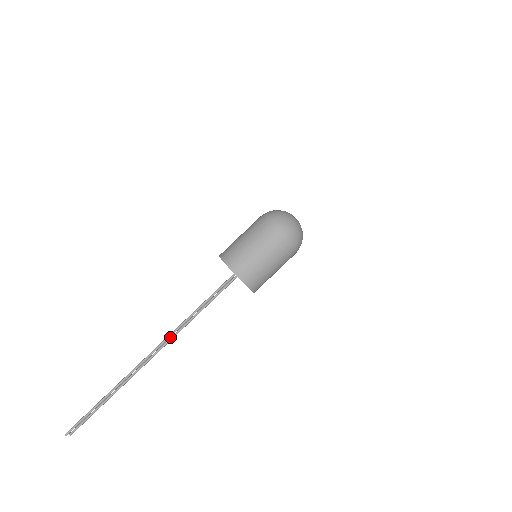
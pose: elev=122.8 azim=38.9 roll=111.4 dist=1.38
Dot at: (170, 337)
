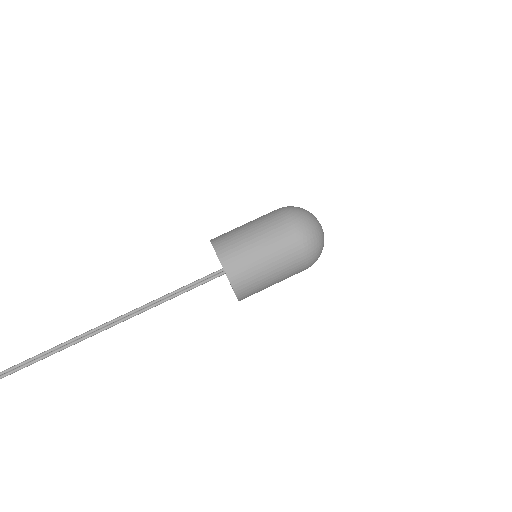
Dot at: (111, 321)
